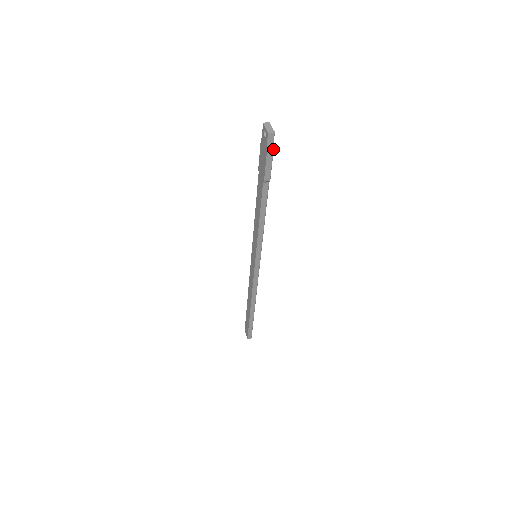
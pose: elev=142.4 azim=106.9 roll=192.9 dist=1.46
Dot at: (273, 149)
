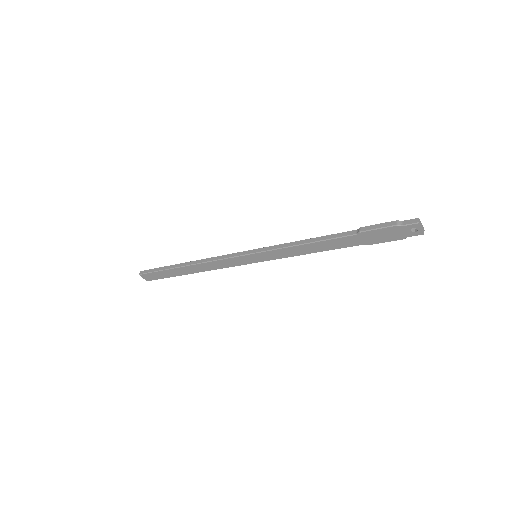
Dot at: occluded
